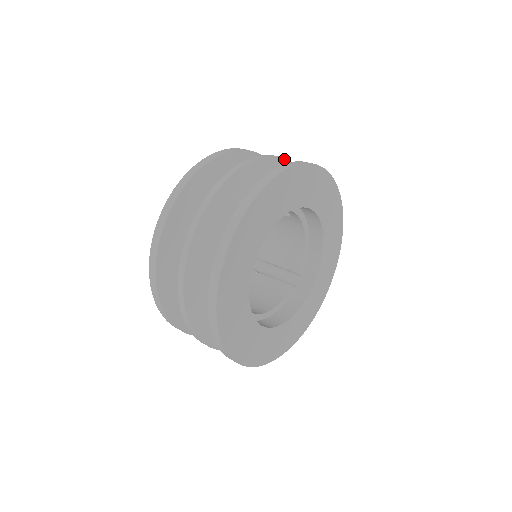
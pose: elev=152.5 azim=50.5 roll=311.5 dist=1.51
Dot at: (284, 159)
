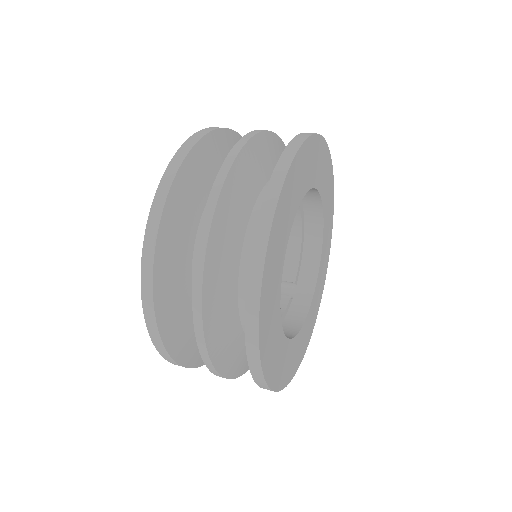
Dot at: (283, 143)
